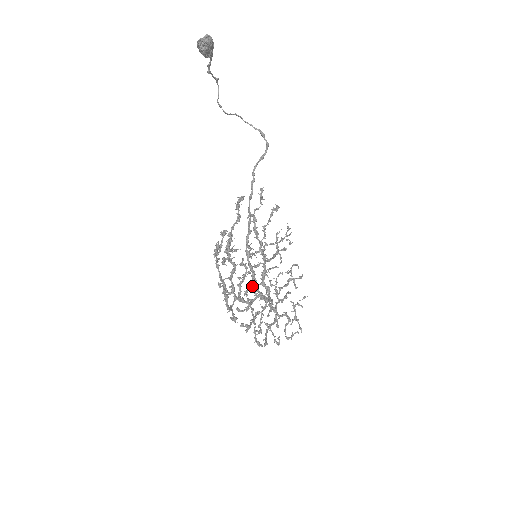
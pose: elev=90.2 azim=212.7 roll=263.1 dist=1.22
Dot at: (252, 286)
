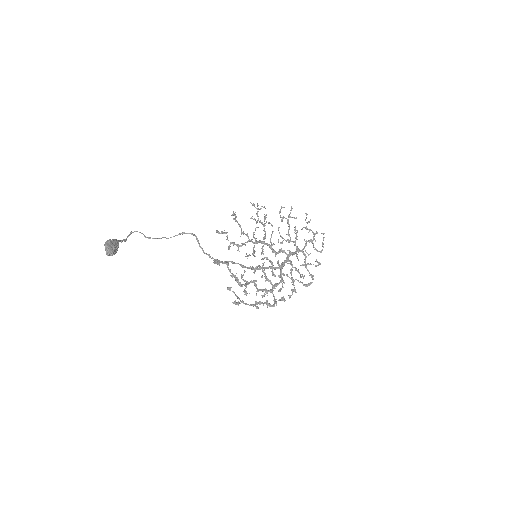
Dot at: occluded
